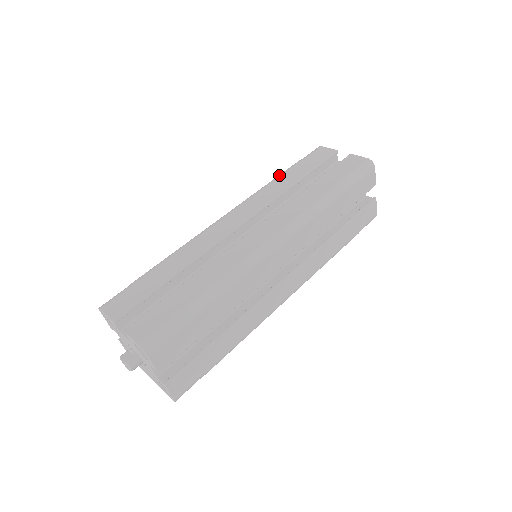
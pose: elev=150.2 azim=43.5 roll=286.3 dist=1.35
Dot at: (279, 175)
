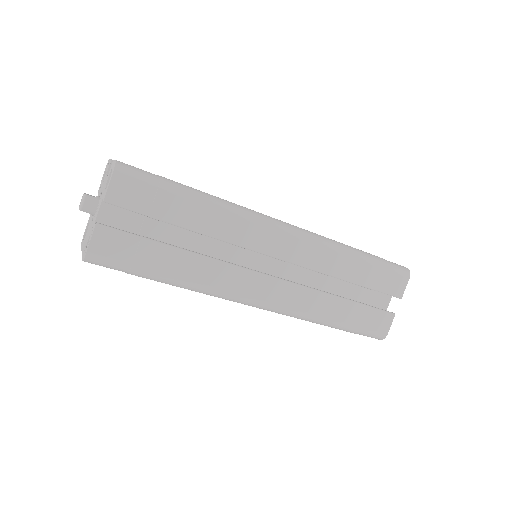
Dot at: occluded
